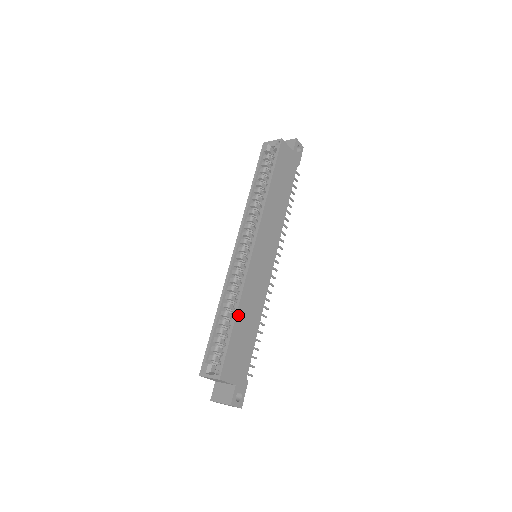
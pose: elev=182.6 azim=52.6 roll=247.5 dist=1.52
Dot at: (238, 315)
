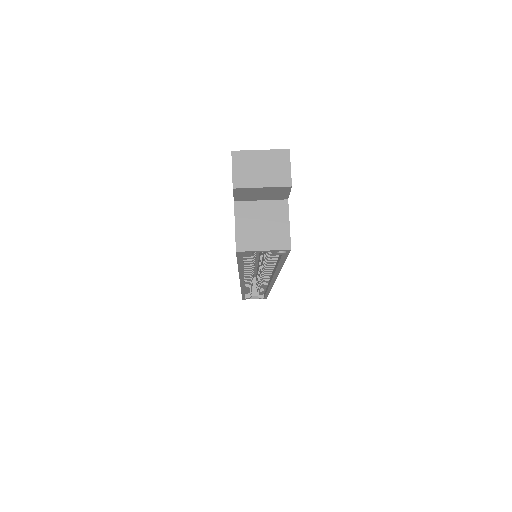
Dot at: occluded
